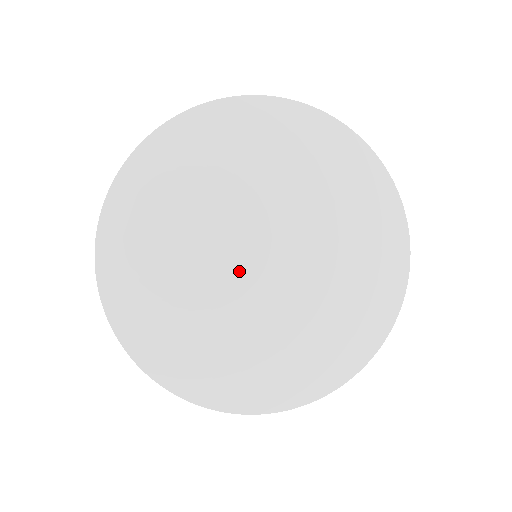
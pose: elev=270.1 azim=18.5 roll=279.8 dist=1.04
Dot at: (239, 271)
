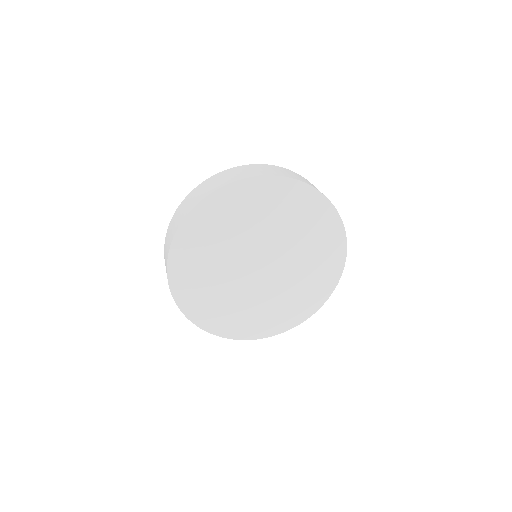
Dot at: (247, 270)
